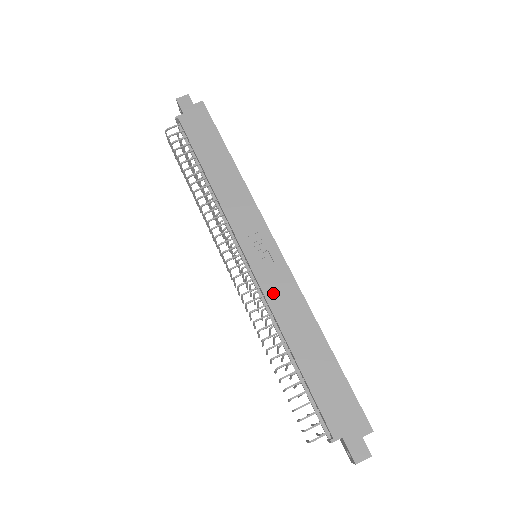
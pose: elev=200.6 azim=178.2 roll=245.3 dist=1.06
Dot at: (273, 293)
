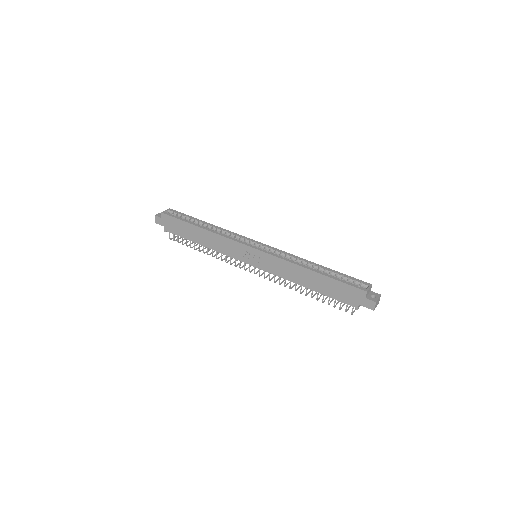
Dot at: (276, 271)
